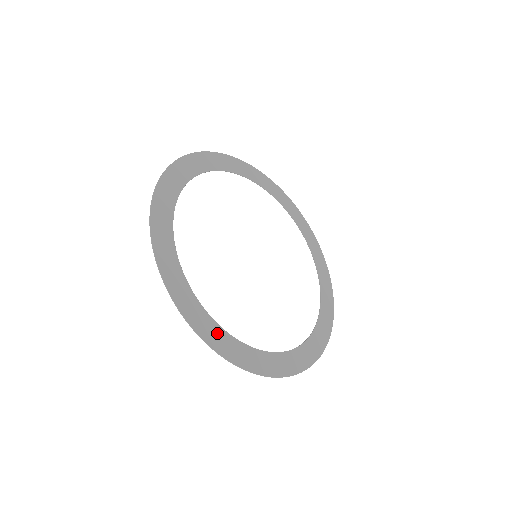
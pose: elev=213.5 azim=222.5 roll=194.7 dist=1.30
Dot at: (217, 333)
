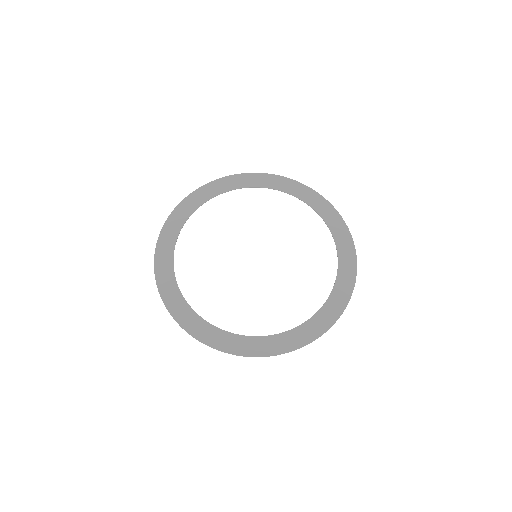
Dot at: (308, 328)
